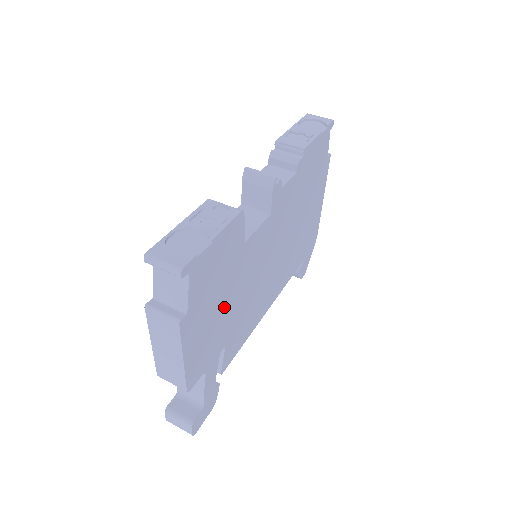
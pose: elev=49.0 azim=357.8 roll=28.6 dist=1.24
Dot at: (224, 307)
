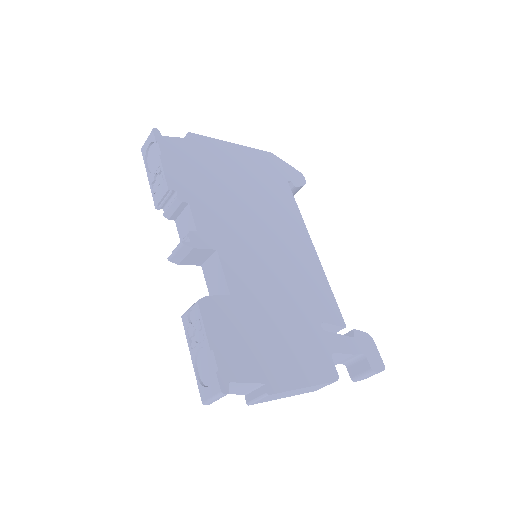
Dot at: (281, 326)
